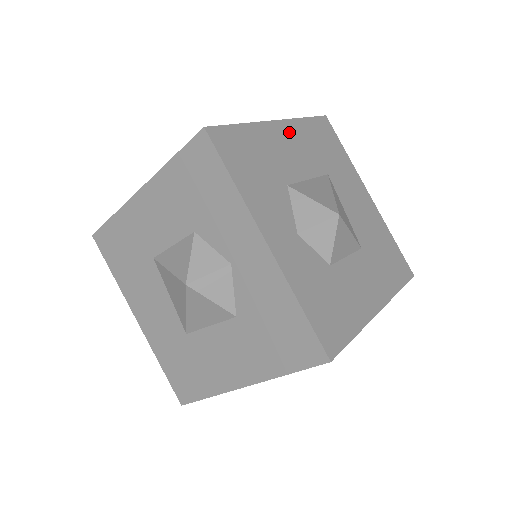
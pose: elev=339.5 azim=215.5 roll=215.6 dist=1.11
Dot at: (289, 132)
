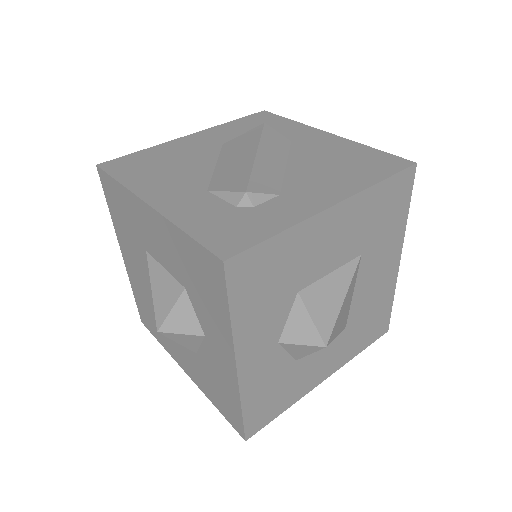
Dot at: (343, 216)
